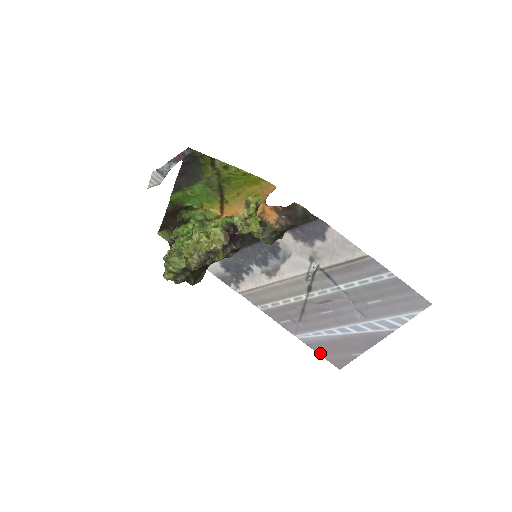
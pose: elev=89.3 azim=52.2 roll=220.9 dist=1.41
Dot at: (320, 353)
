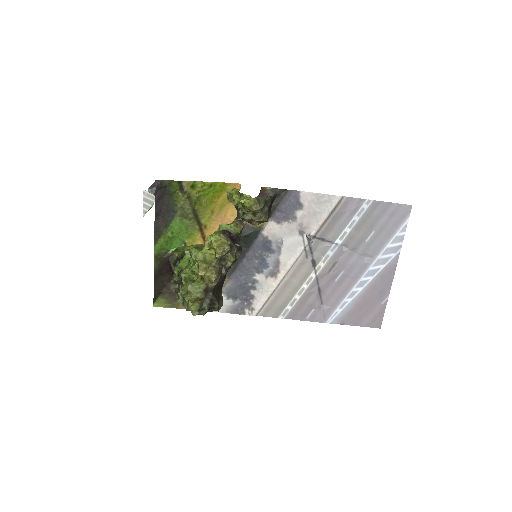
Dot at: (356, 324)
